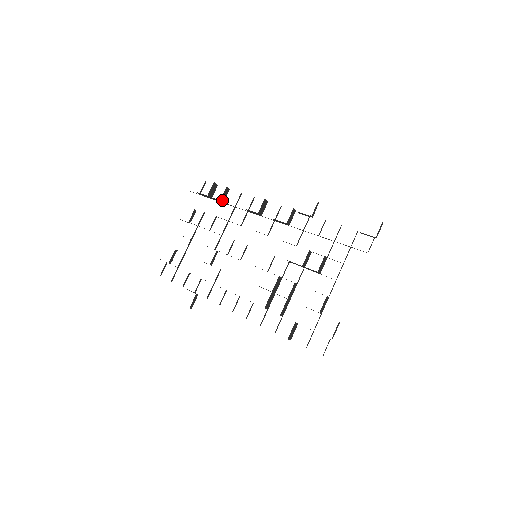
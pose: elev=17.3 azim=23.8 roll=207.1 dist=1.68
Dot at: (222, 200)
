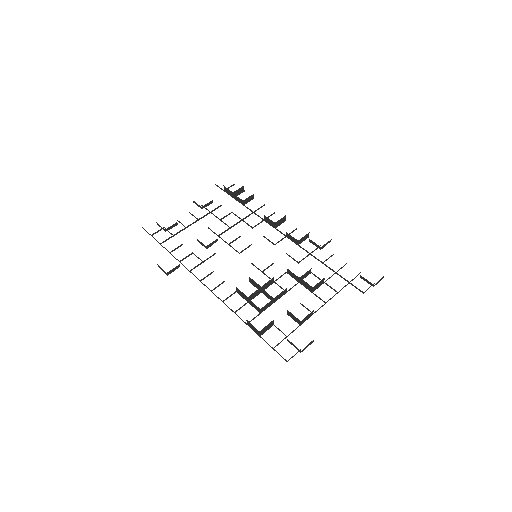
Dot at: (244, 202)
